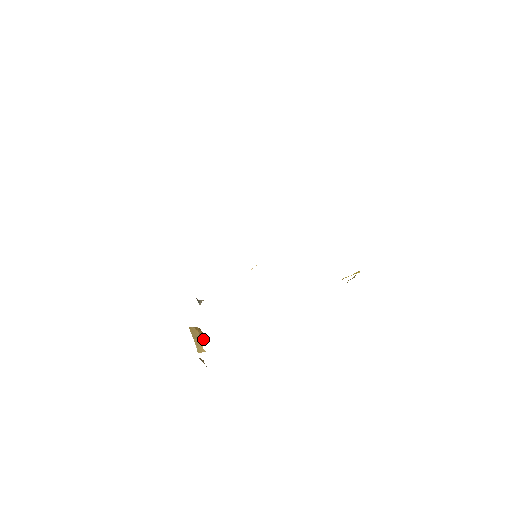
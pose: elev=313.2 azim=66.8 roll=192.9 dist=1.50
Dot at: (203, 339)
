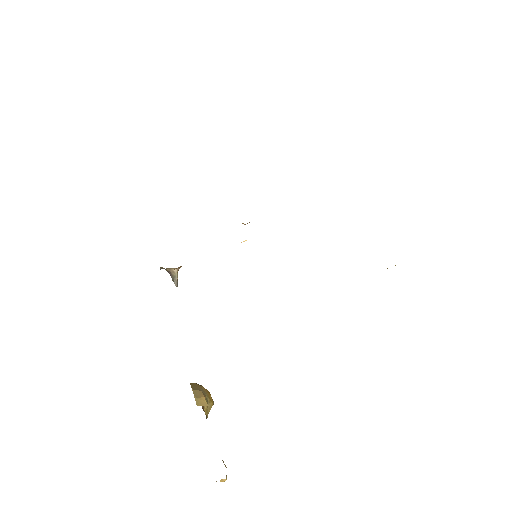
Dot at: (211, 403)
